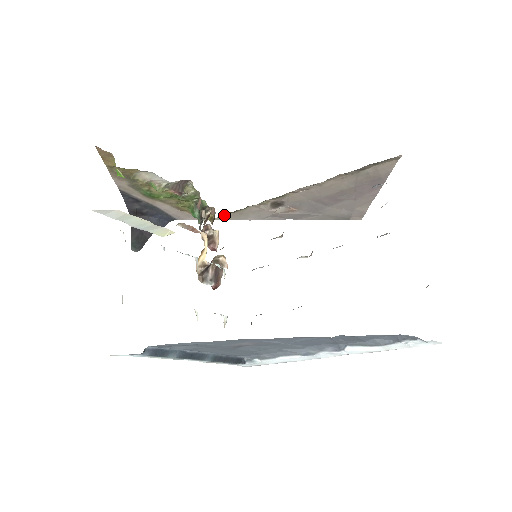
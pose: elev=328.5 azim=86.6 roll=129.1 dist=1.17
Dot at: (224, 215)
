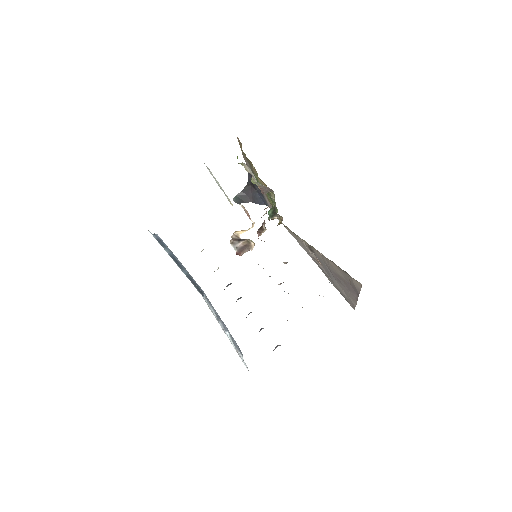
Dot at: occluded
